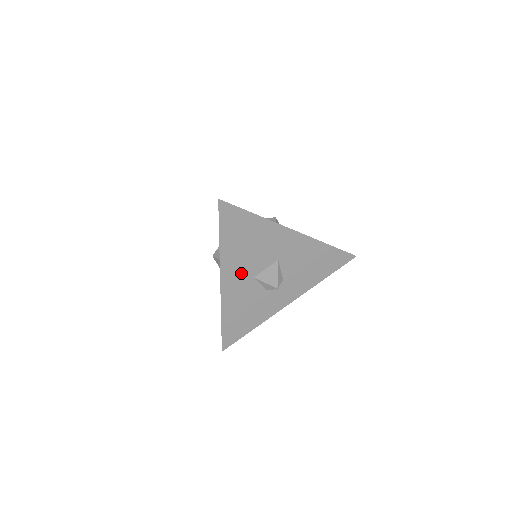
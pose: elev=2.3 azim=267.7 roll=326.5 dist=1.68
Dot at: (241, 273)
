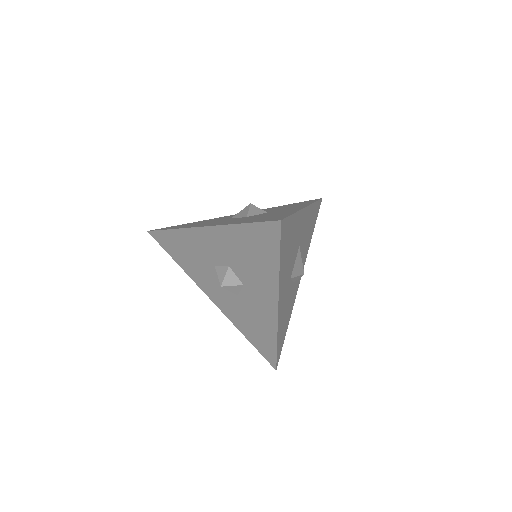
Dot at: (286, 283)
